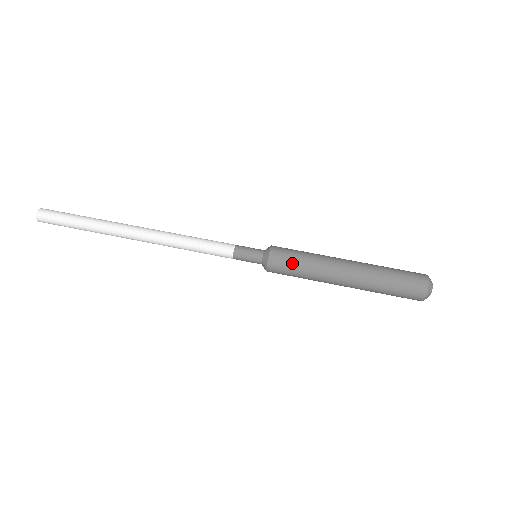
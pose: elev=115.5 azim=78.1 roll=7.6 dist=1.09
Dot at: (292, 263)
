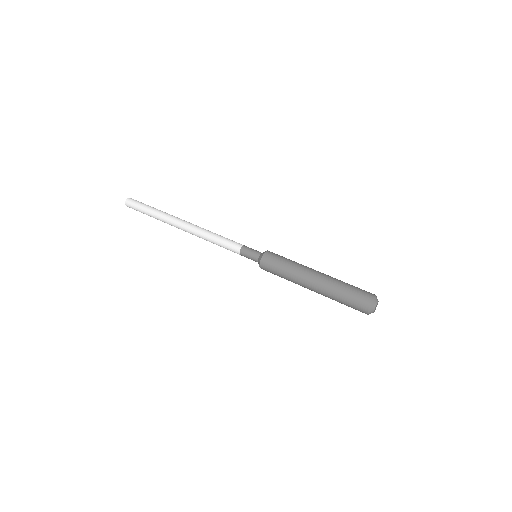
Dot at: (279, 260)
